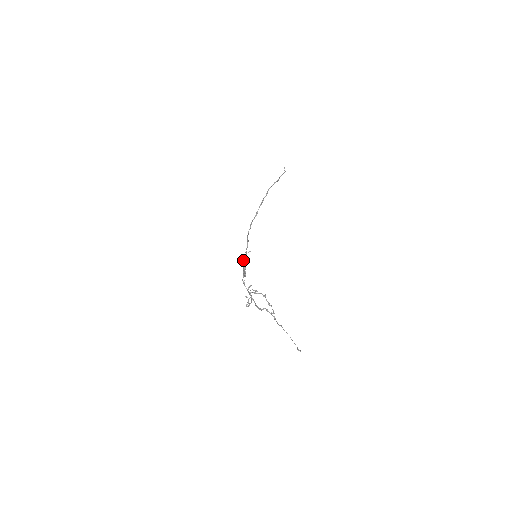
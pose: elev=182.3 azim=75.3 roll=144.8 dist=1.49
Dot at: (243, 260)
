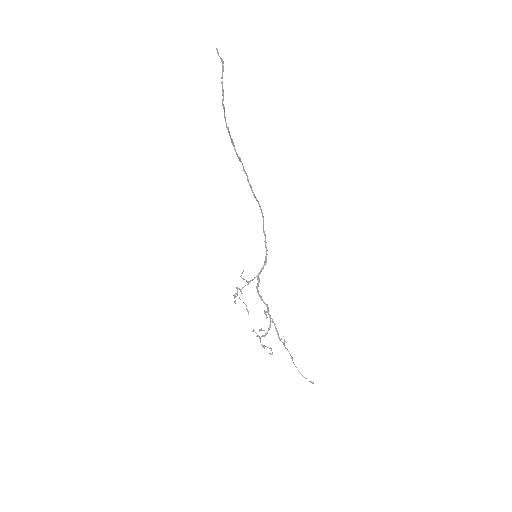
Dot at: (241, 289)
